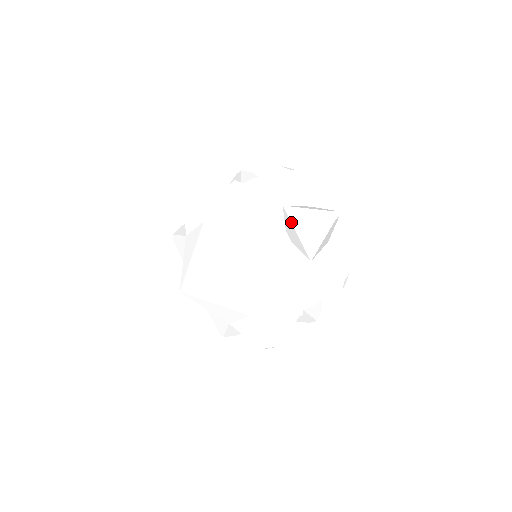
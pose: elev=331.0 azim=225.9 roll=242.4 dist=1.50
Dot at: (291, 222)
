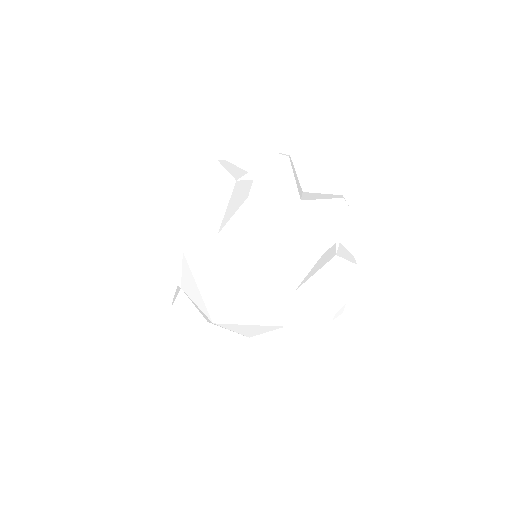
Dot at: occluded
